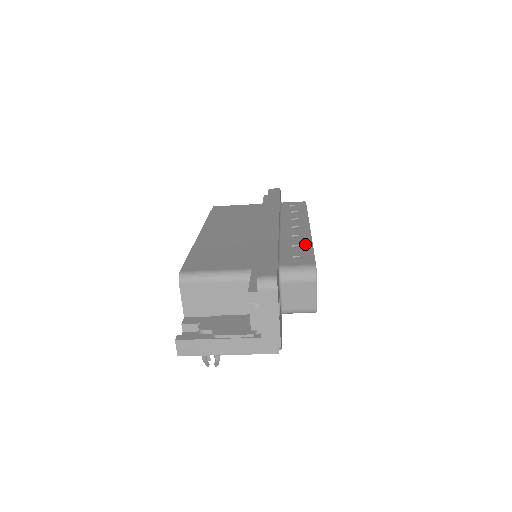
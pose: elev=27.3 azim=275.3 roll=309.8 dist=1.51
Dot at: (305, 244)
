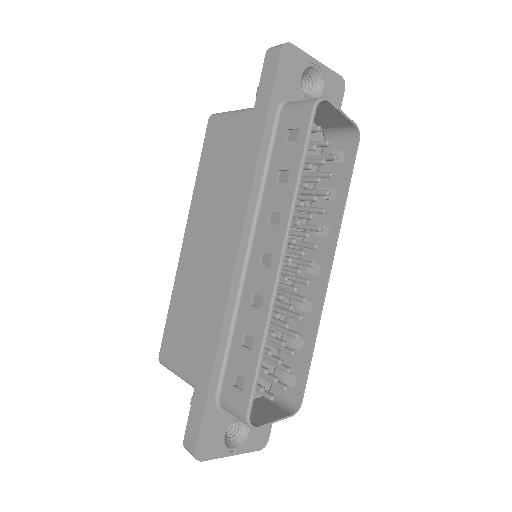
Dot at: (255, 338)
